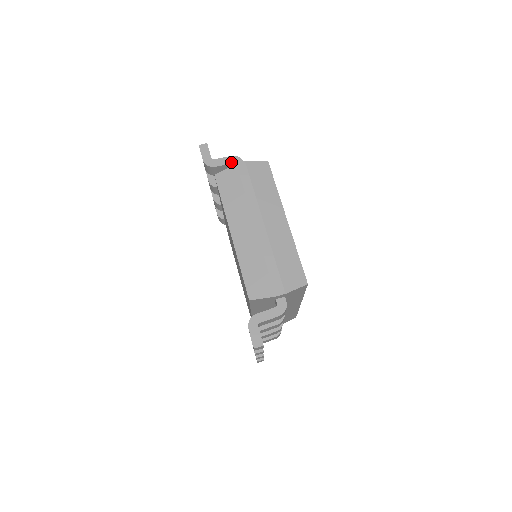
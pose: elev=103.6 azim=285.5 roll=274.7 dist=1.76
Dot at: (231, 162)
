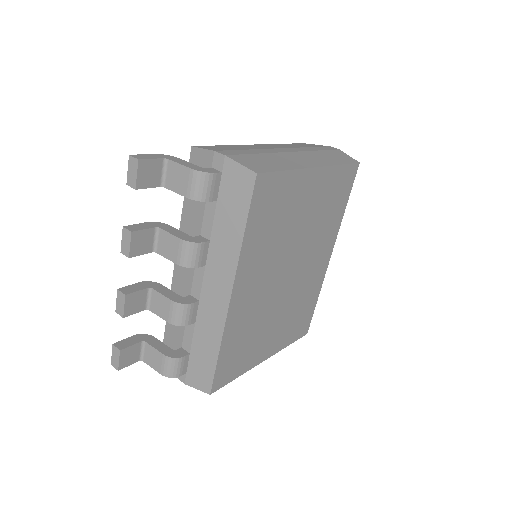
Dot at: occluded
